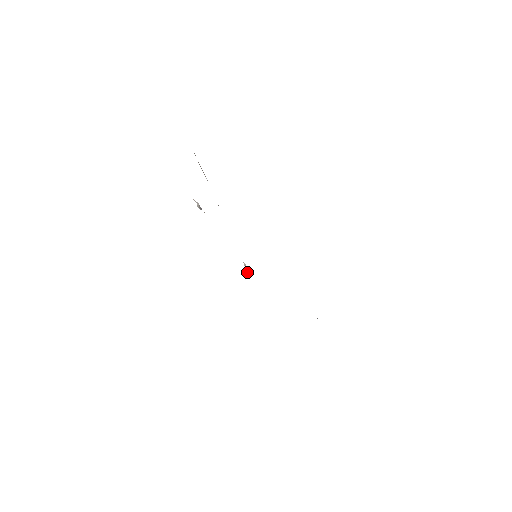
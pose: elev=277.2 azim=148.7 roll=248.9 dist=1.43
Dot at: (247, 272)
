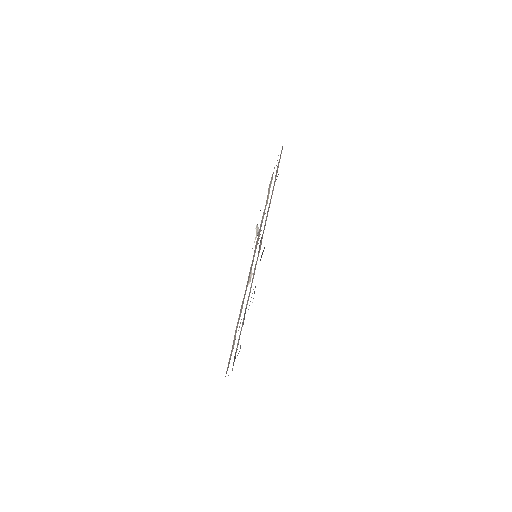
Dot at: (249, 280)
